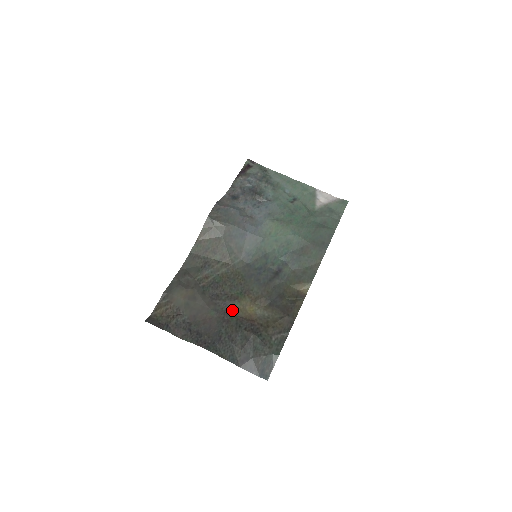
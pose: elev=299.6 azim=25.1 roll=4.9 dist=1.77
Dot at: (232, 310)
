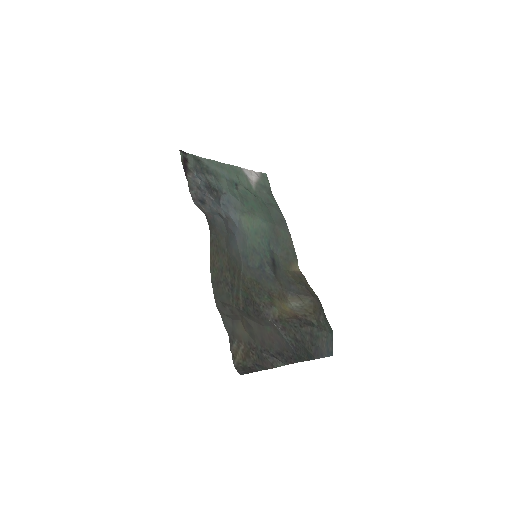
Dot at: (277, 316)
